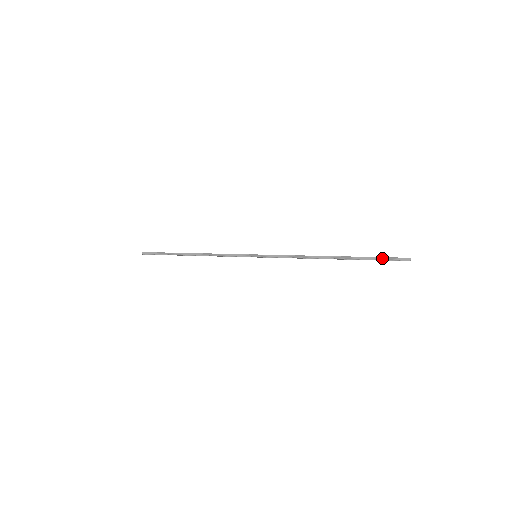
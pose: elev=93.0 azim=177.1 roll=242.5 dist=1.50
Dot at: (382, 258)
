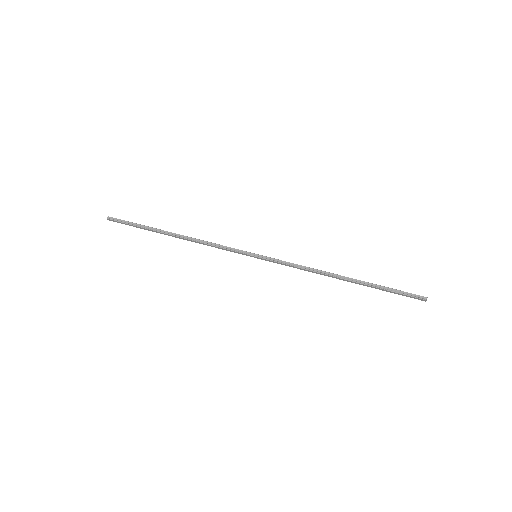
Dot at: (398, 291)
